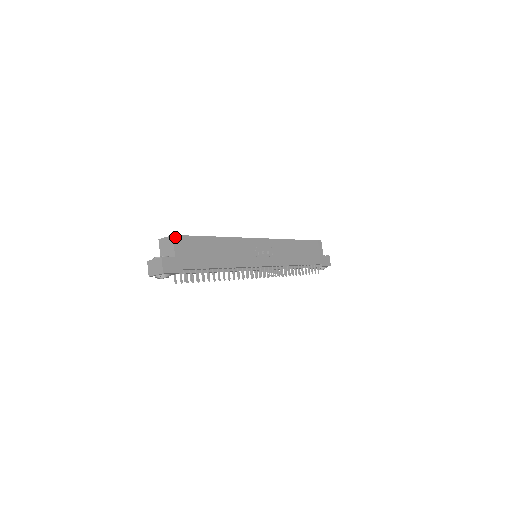
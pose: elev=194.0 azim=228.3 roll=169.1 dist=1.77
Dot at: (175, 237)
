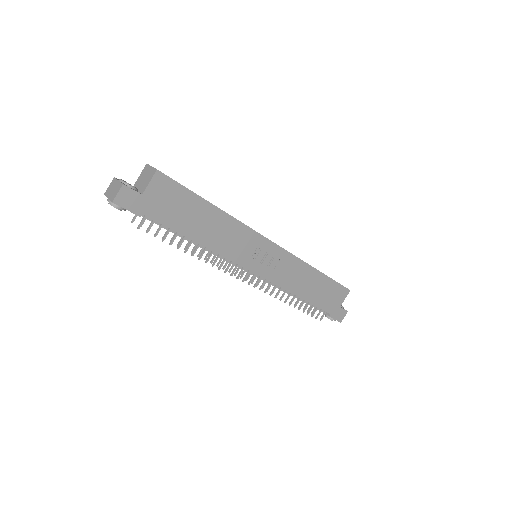
Dot at: (159, 173)
